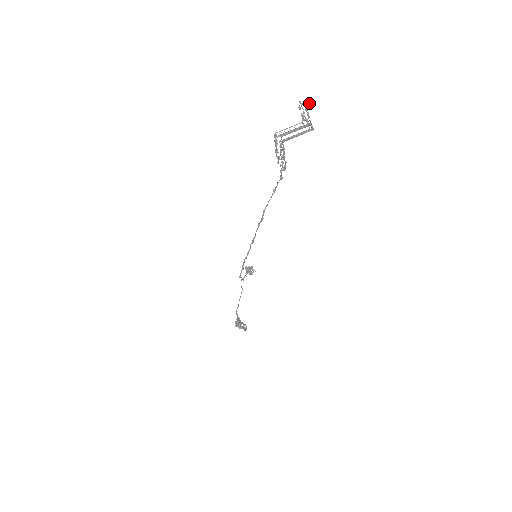
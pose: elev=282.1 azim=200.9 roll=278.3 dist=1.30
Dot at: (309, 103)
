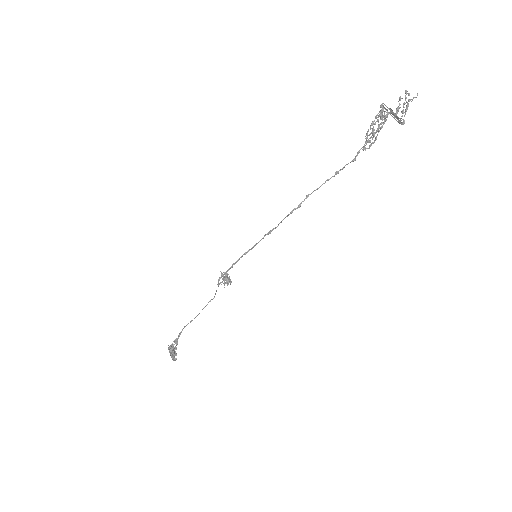
Dot at: (417, 94)
